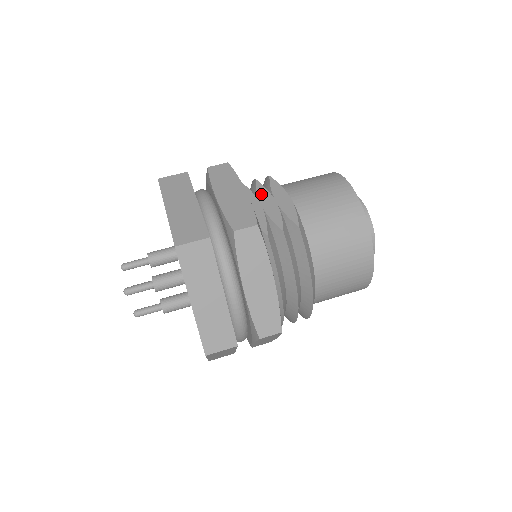
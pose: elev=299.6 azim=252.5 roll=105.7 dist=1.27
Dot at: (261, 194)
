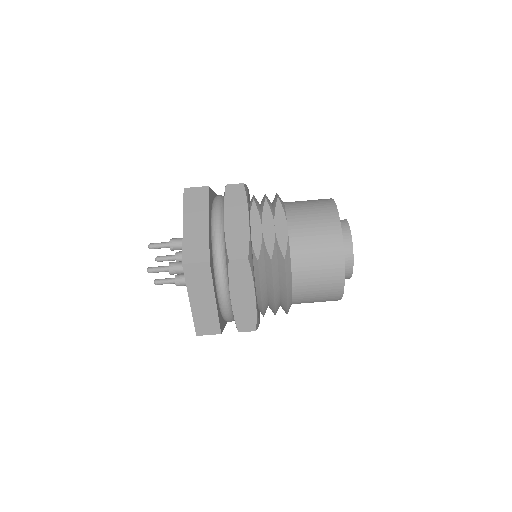
Dot at: (265, 216)
